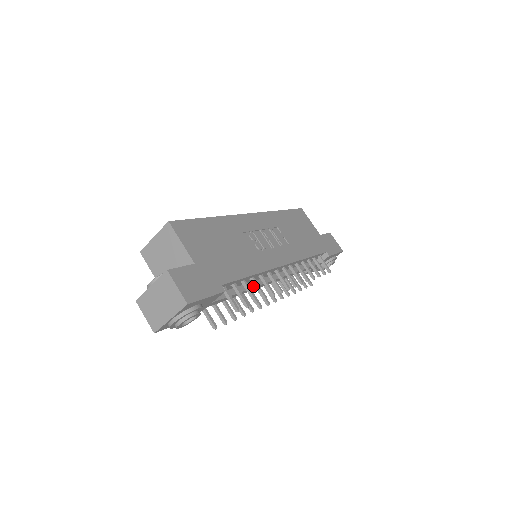
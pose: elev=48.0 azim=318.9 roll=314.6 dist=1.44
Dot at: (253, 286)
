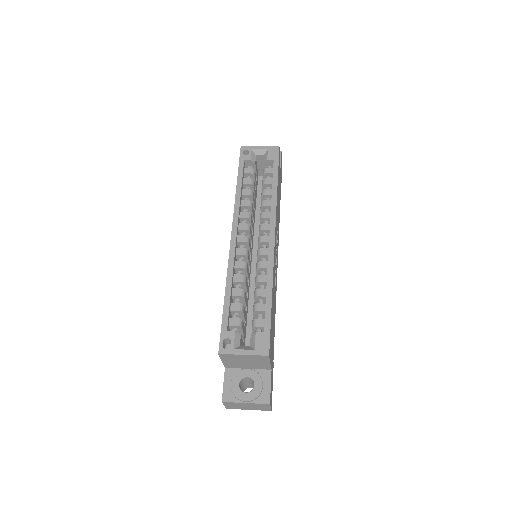
Dot at: occluded
